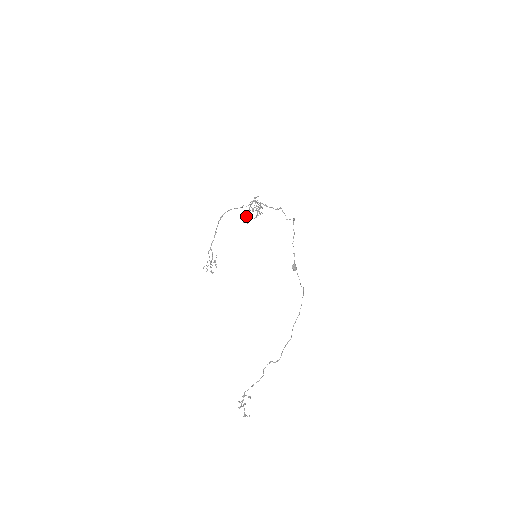
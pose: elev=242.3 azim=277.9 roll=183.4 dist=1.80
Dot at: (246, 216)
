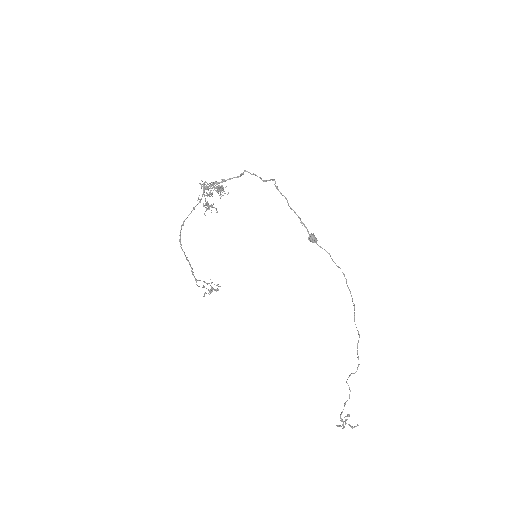
Dot at: occluded
